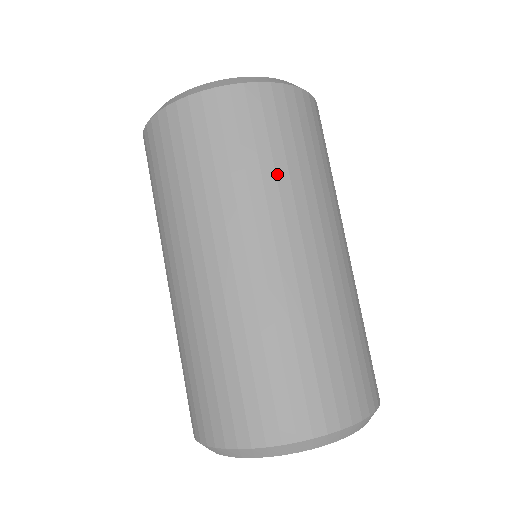
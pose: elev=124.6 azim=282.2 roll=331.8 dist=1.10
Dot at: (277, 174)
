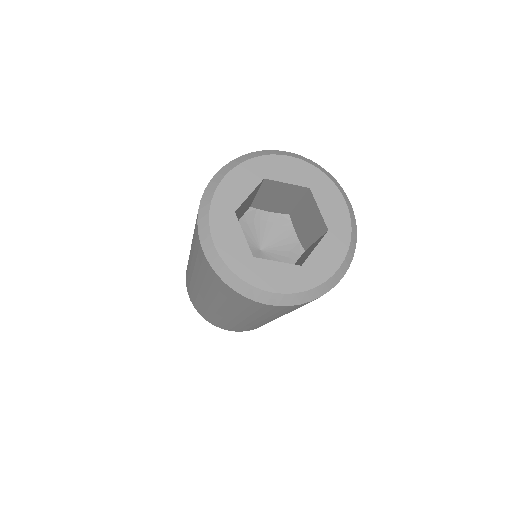
Dot at: (234, 308)
